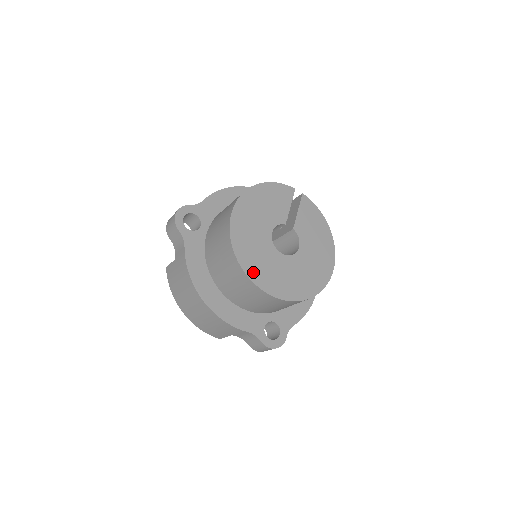
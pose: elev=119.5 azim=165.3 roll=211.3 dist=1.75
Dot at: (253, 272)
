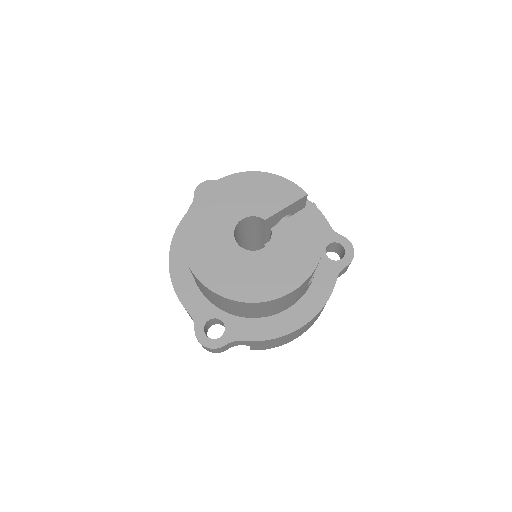
Dot at: (190, 241)
